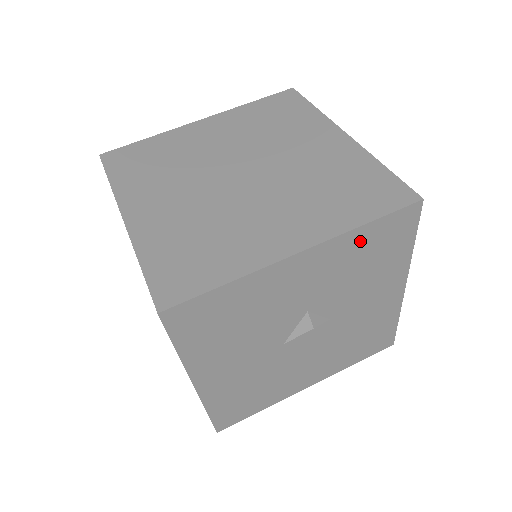
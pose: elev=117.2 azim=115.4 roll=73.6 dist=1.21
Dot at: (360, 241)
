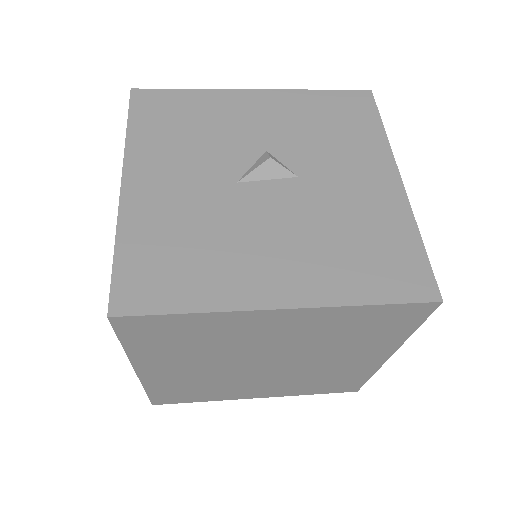
Dot at: (314, 102)
